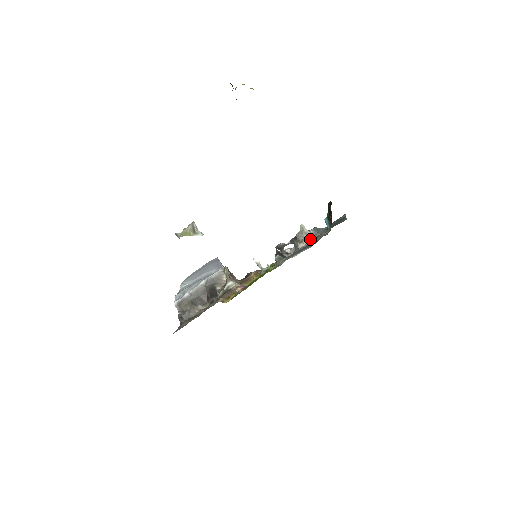
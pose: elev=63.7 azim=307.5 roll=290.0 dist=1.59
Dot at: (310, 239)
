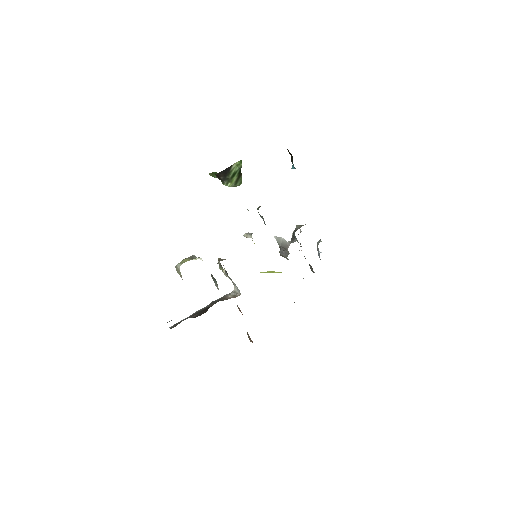
Dot at: occluded
